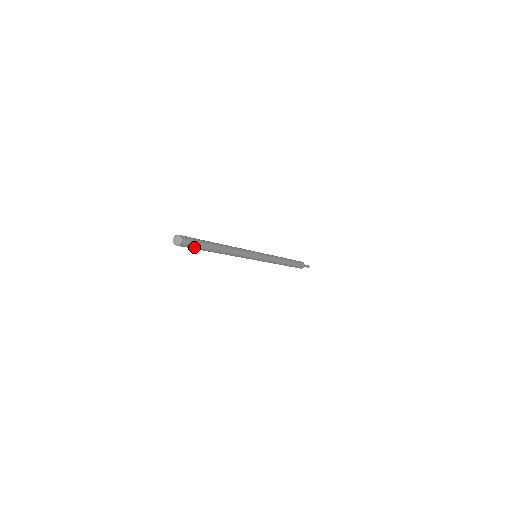
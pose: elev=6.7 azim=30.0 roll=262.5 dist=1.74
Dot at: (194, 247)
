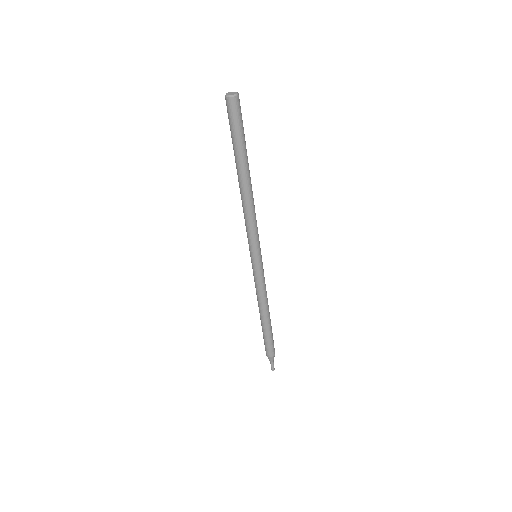
Dot at: (239, 126)
